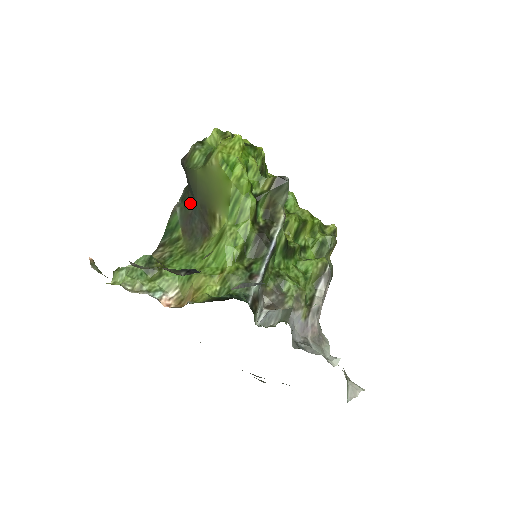
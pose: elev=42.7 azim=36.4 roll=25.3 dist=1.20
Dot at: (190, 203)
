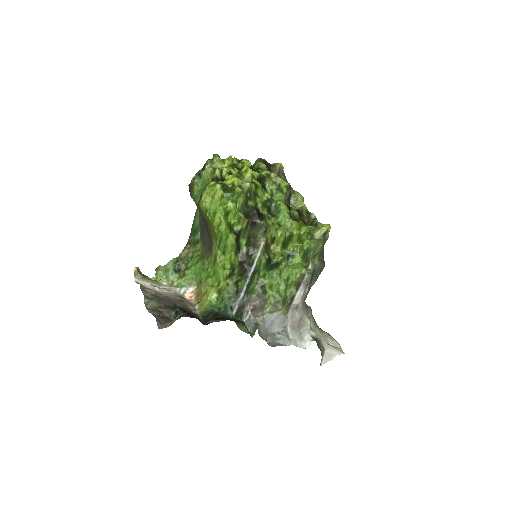
Dot at: occluded
